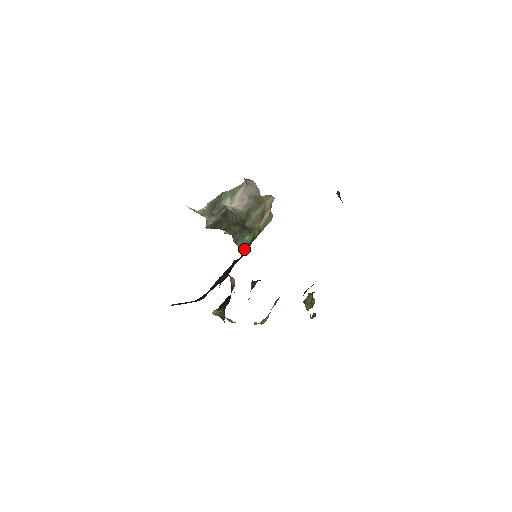
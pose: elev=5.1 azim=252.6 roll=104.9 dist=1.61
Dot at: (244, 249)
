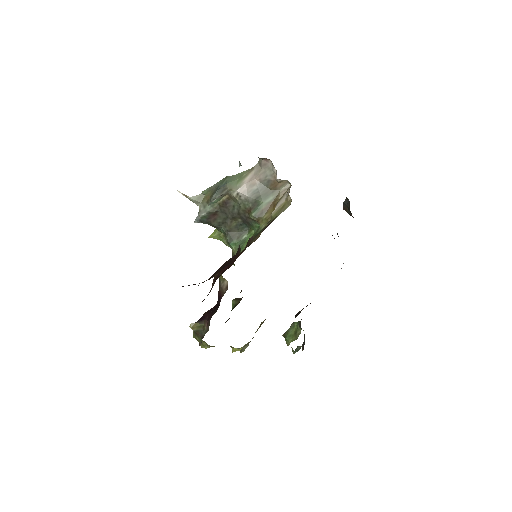
Dot at: (247, 242)
